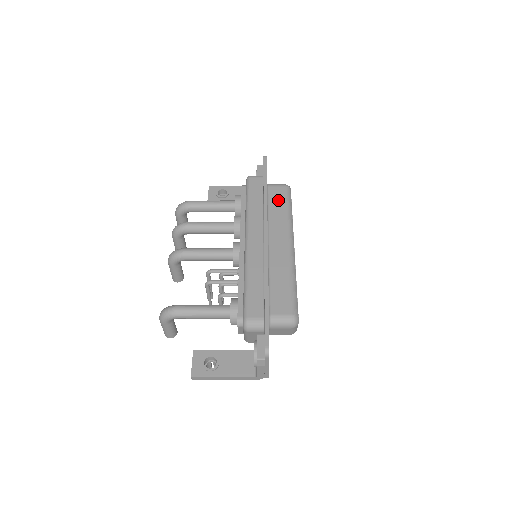
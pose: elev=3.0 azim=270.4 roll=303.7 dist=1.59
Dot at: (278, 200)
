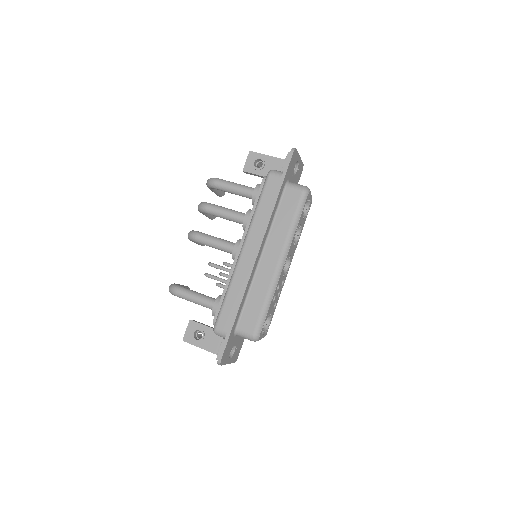
Dot at: (288, 208)
